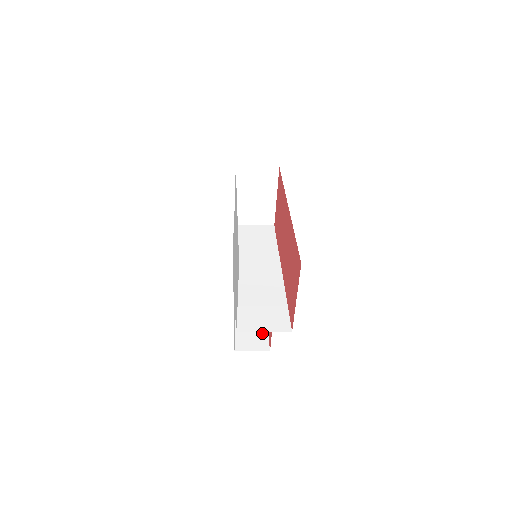
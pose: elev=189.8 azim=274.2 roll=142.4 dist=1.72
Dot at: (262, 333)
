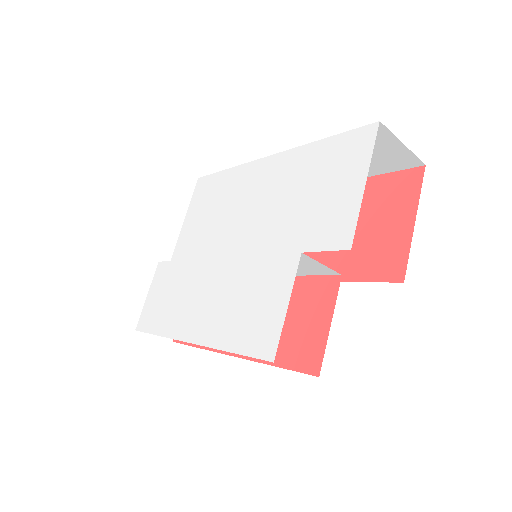
Dot at: occluded
